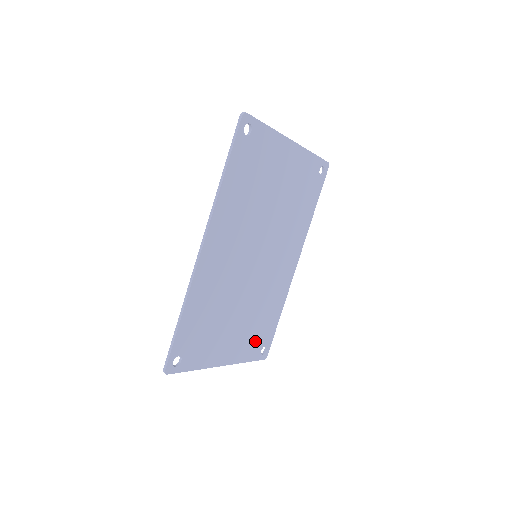
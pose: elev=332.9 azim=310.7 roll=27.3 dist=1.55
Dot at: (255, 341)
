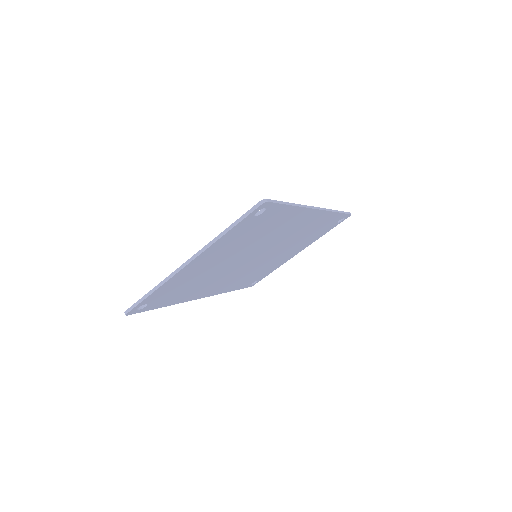
Dot at: (322, 231)
